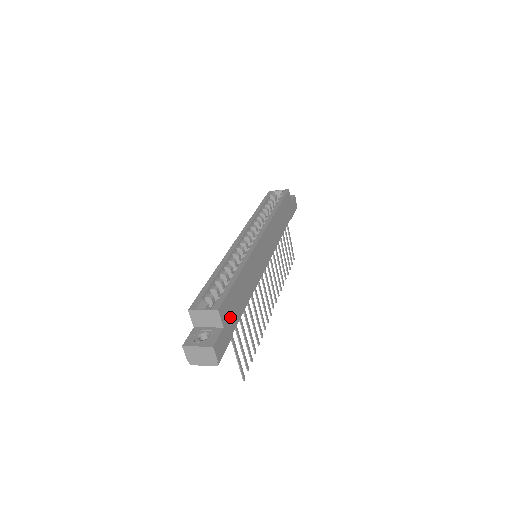
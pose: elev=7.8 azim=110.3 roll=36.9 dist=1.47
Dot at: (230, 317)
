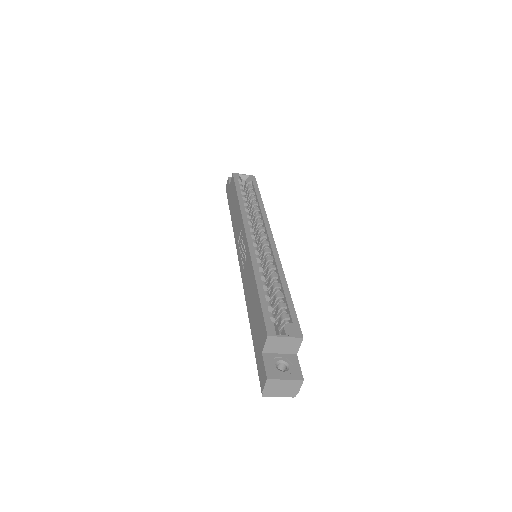
Dot at: occluded
